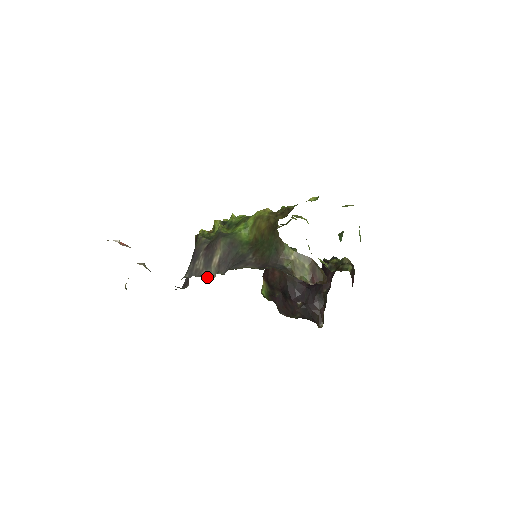
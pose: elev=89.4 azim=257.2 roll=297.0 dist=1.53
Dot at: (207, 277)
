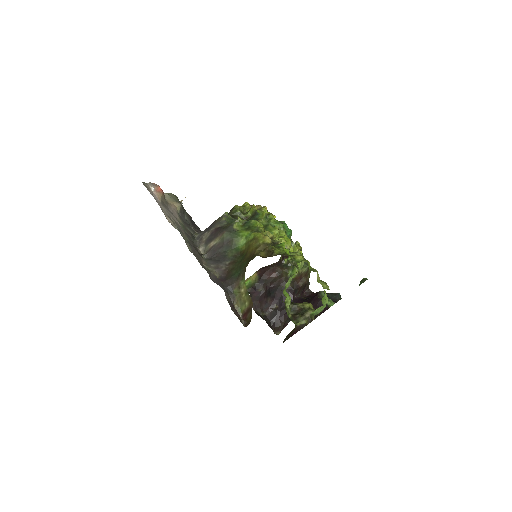
Dot at: (201, 250)
